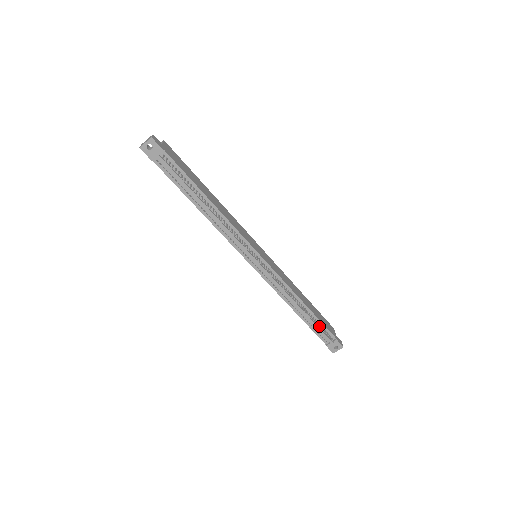
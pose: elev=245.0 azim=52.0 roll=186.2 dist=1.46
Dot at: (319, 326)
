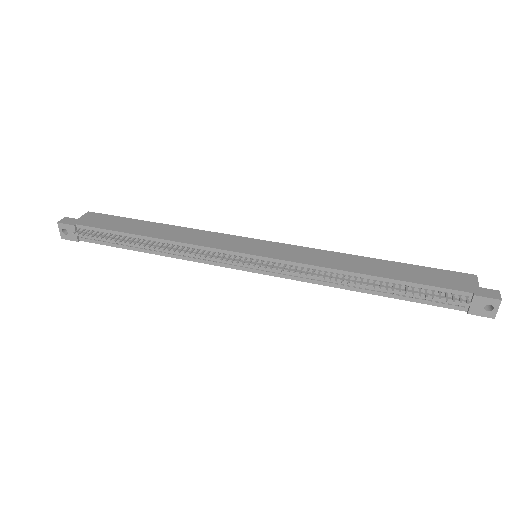
Dot at: (417, 293)
